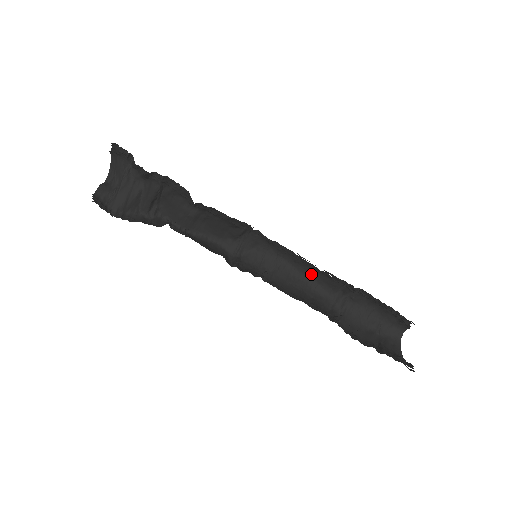
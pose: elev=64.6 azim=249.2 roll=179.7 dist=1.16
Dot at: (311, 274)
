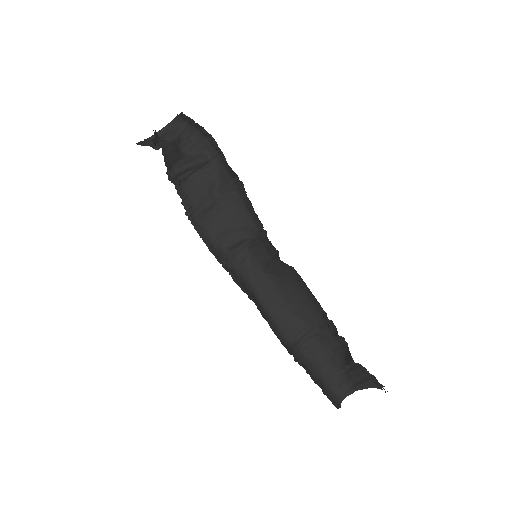
Dot at: (275, 314)
